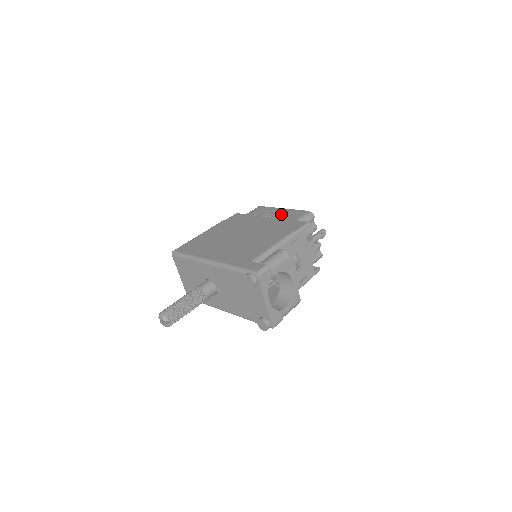
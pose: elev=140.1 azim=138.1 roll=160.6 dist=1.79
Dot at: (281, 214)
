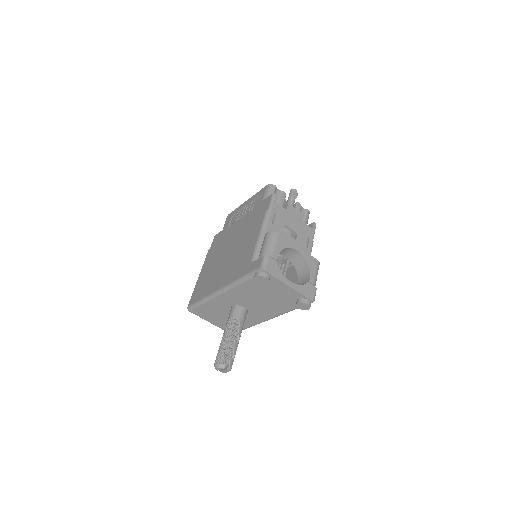
Dot at: (248, 206)
